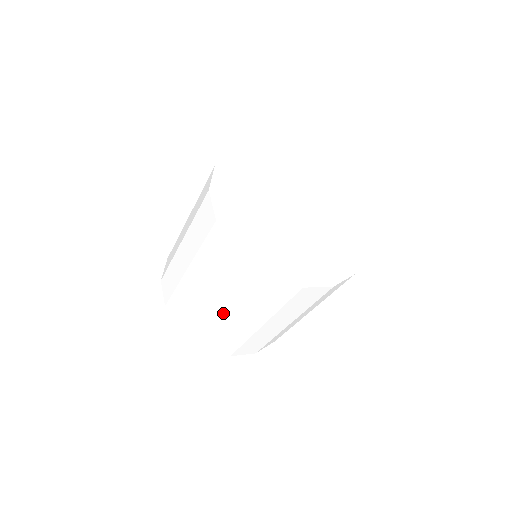
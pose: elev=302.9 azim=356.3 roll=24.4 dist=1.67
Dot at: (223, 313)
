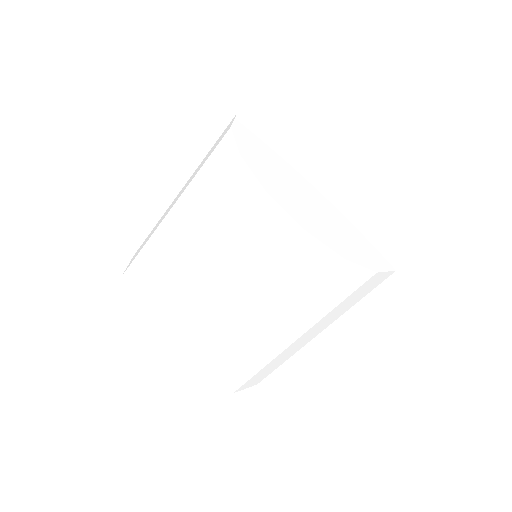
Dot at: (215, 303)
